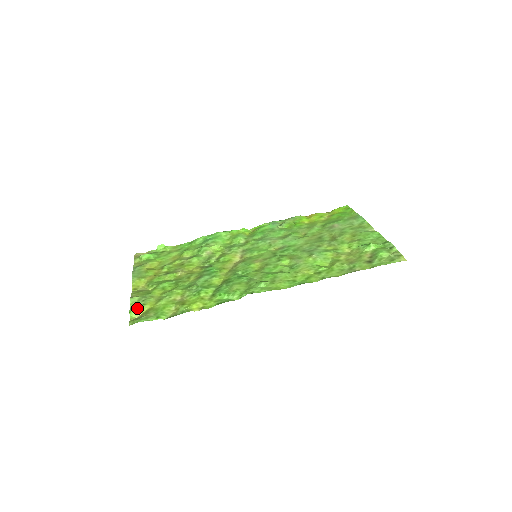
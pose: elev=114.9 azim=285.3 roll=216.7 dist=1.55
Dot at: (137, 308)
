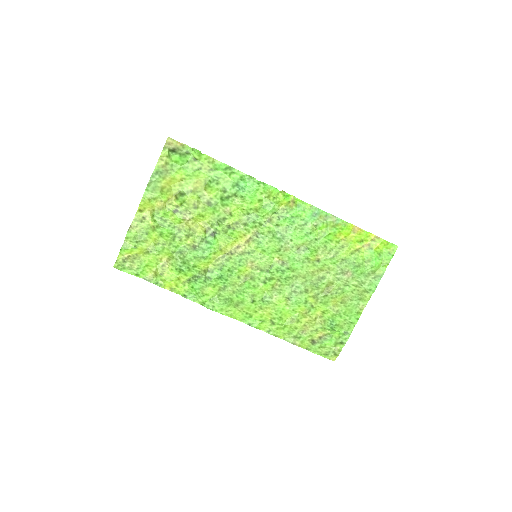
Dot at: (128, 249)
